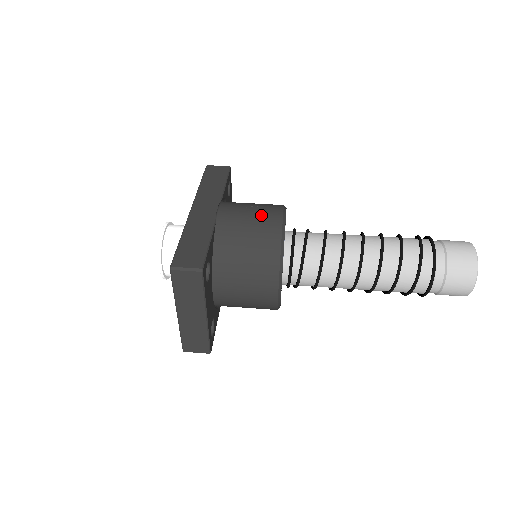
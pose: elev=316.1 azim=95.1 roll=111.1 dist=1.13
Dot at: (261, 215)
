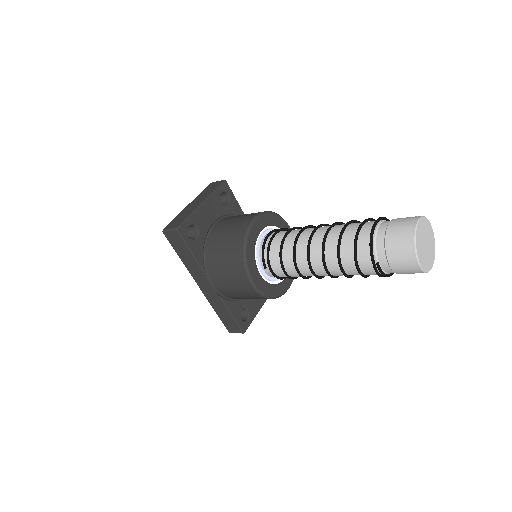
Dot at: occluded
